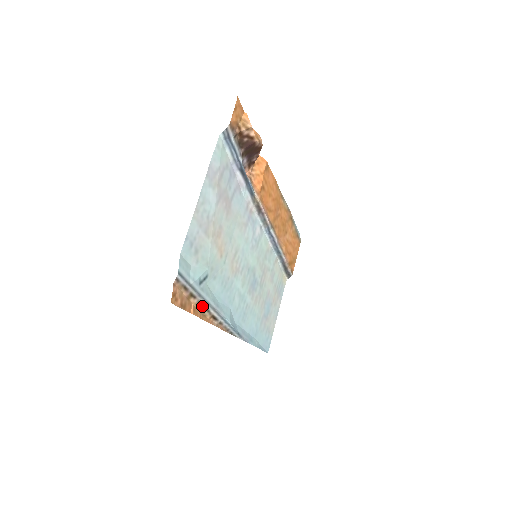
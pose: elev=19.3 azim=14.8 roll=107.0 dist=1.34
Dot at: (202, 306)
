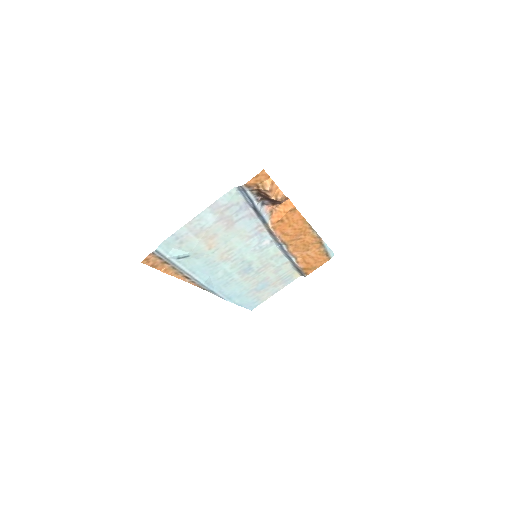
Dot at: (176, 269)
